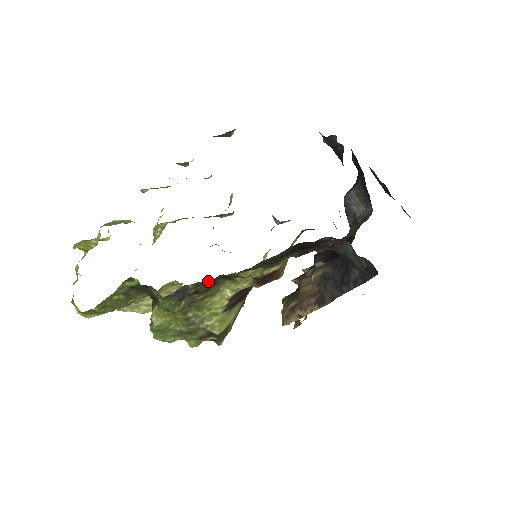
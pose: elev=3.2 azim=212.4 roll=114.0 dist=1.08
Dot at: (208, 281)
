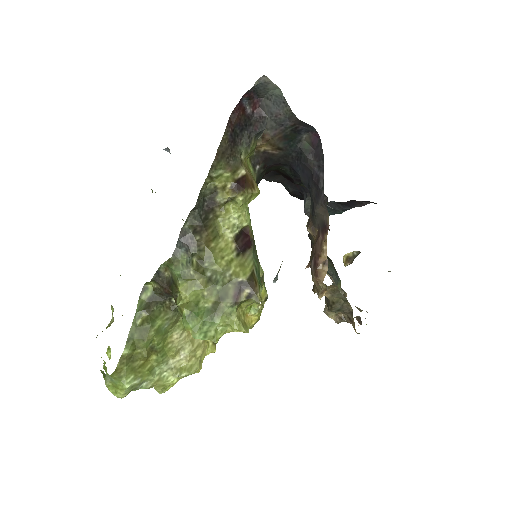
Dot at: (198, 213)
